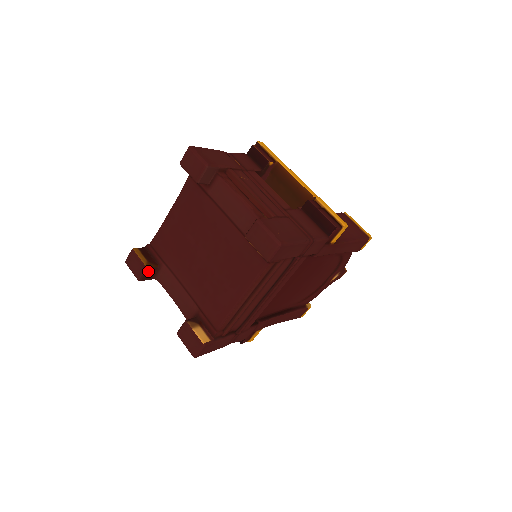
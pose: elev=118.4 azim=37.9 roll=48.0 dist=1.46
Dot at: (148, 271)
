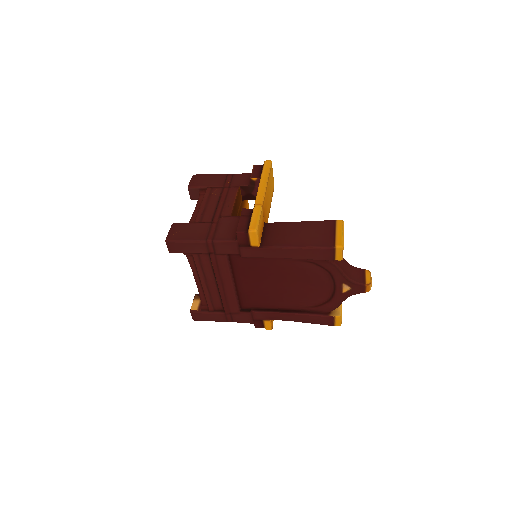
Dot at: occluded
